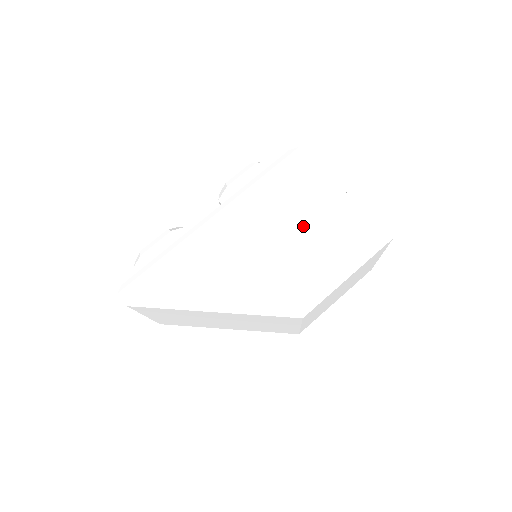
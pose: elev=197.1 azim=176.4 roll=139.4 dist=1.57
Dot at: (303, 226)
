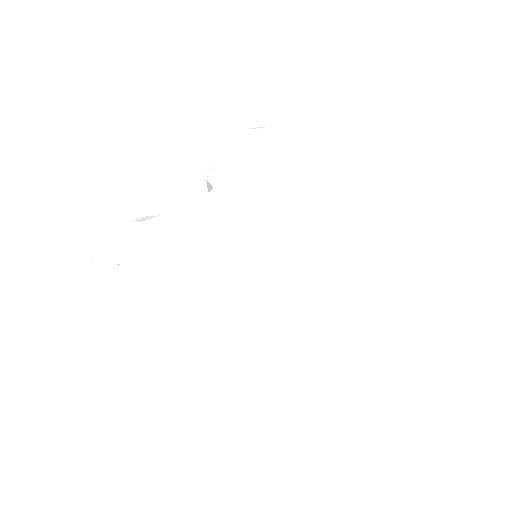
Dot at: (330, 224)
